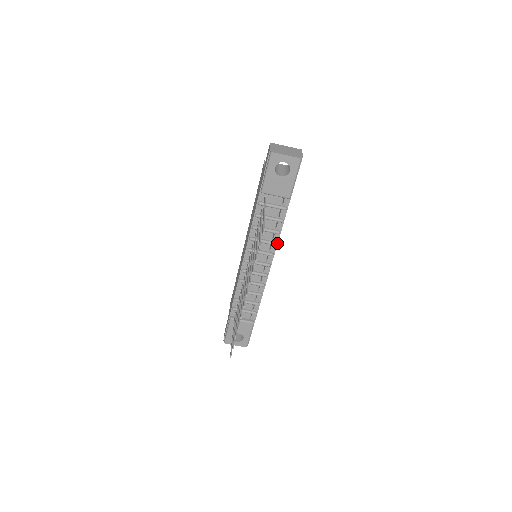
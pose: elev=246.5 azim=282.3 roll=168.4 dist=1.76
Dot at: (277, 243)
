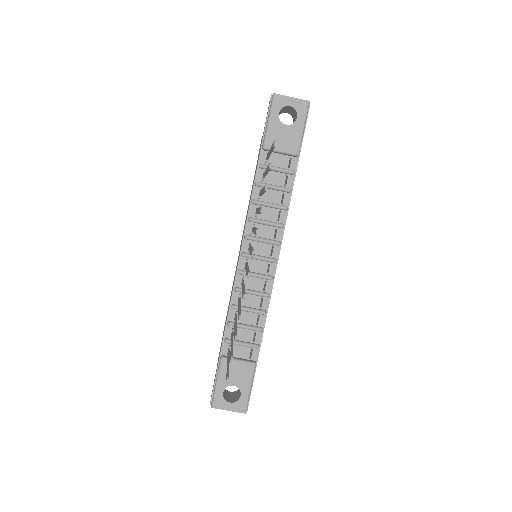
Dot at: (284, 226)
